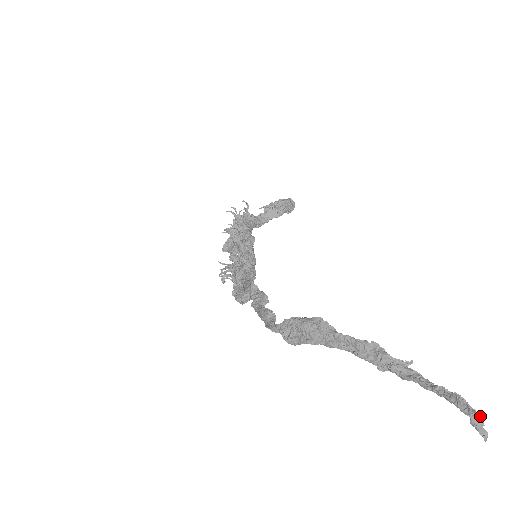
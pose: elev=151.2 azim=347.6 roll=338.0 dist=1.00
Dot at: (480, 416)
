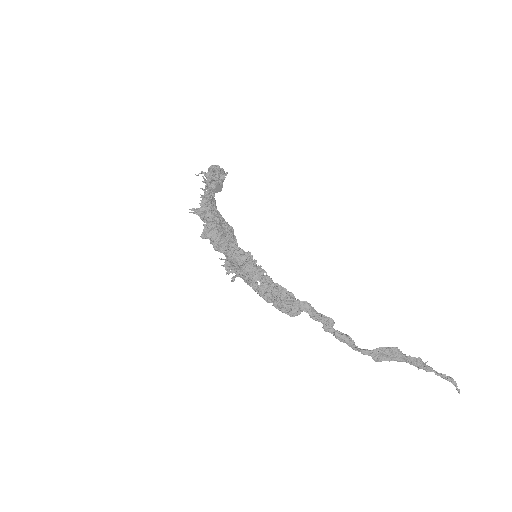
Dot at: (456, 384)
